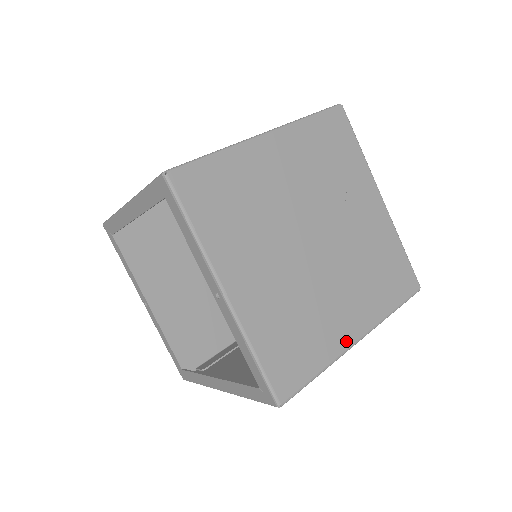
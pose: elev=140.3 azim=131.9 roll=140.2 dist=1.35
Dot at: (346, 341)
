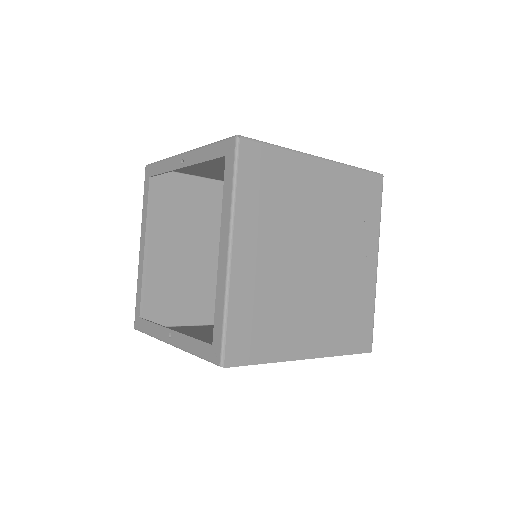
Dot at: occluded
